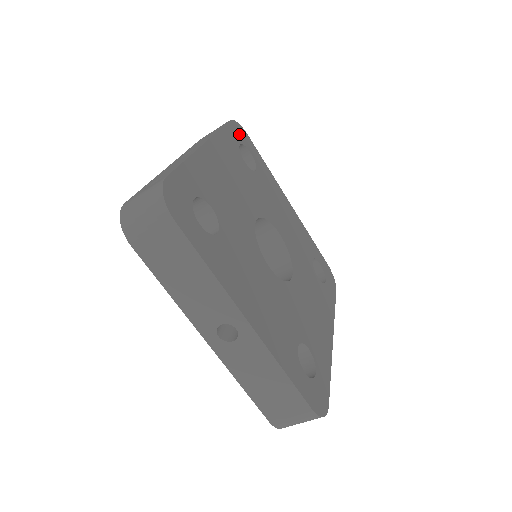
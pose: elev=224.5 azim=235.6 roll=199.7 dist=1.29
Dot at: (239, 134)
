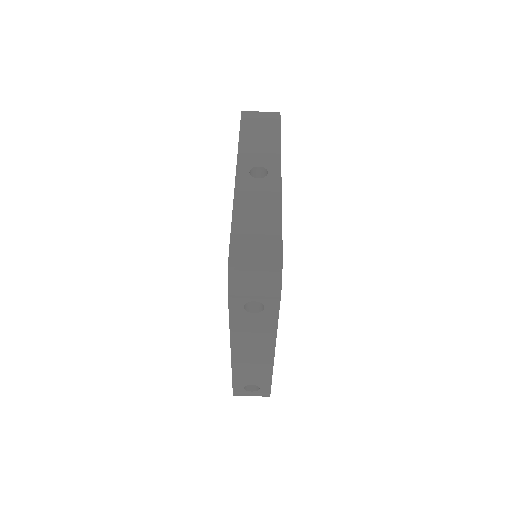
Dot at: occluded
